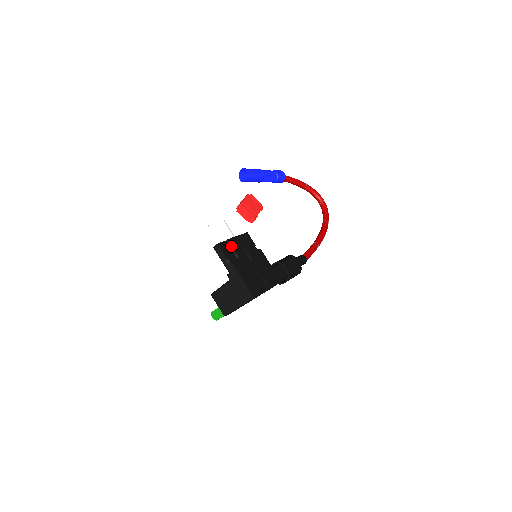
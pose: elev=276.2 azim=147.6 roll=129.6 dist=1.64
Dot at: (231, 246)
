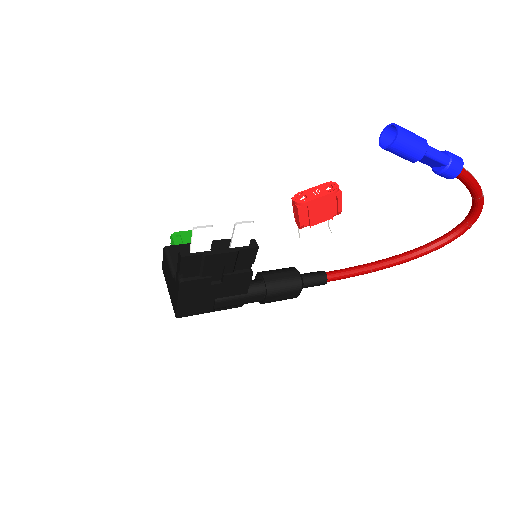
Dot at: (203, 263)
